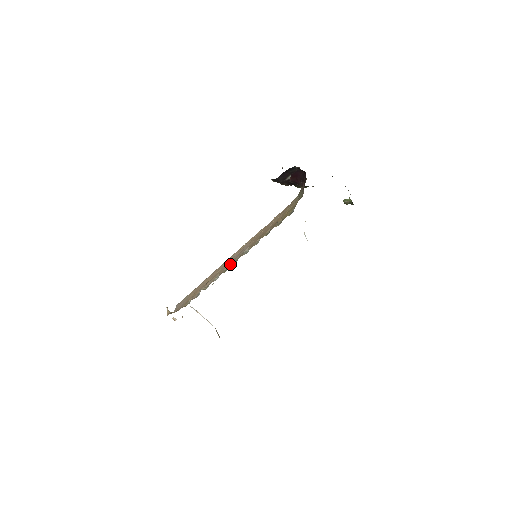
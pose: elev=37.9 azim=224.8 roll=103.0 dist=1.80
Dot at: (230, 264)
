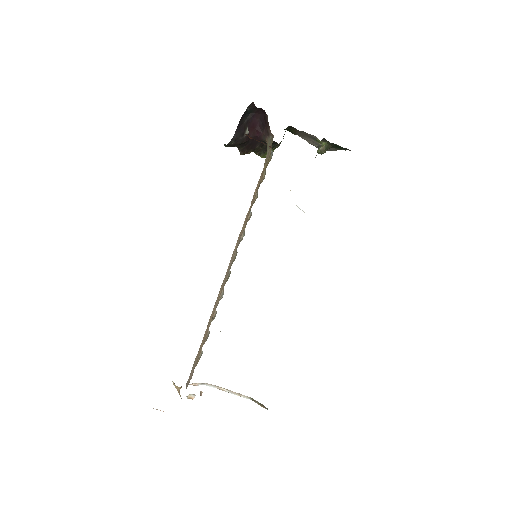
Dot at: (230, 267)
